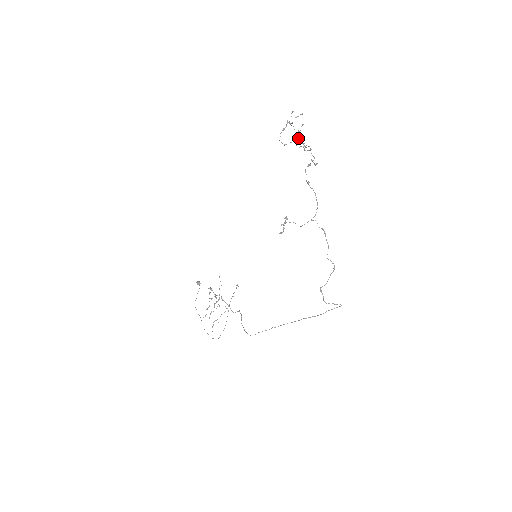
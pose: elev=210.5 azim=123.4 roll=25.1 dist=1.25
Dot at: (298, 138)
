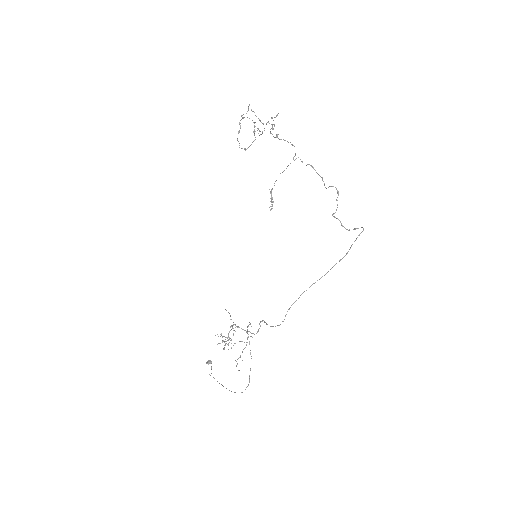
Dot at: (254, 122)
